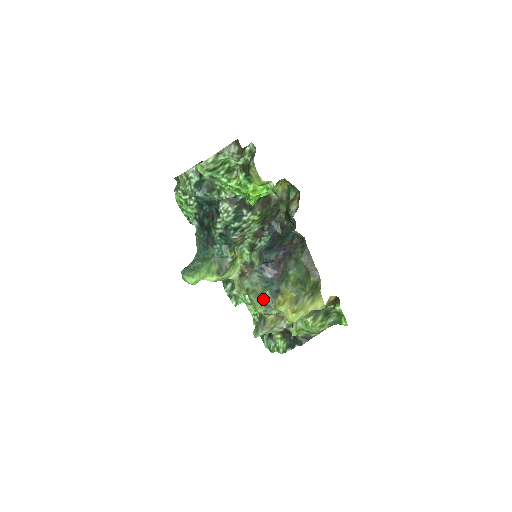
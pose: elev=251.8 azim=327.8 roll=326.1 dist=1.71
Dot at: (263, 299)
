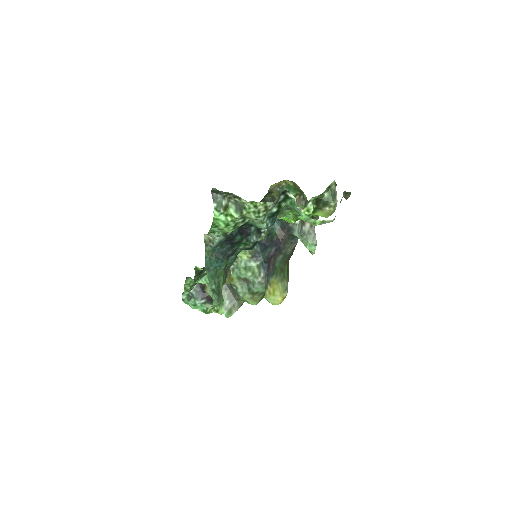
Dot at: (263, 295)
